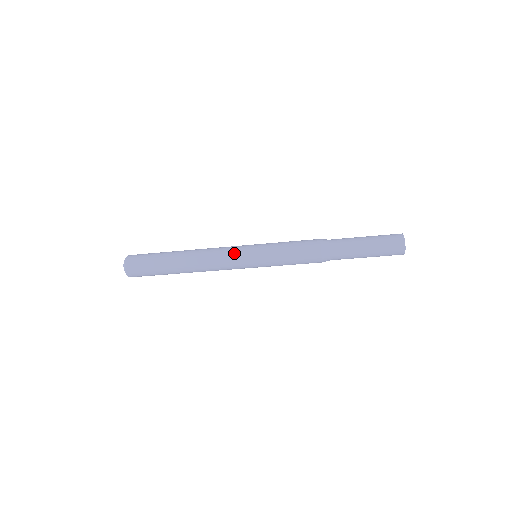
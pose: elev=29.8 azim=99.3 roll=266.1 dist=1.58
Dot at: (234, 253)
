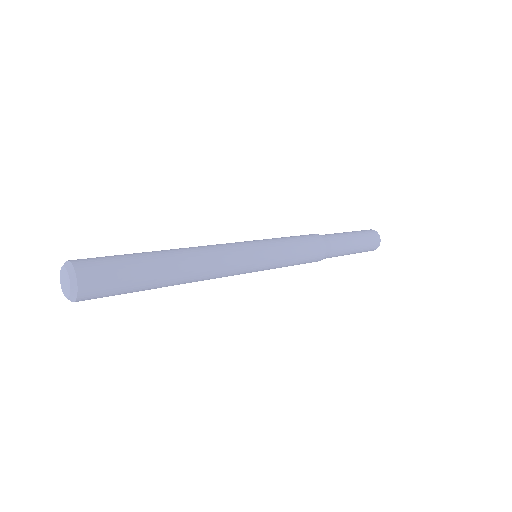
Dot at: (244, 253)
